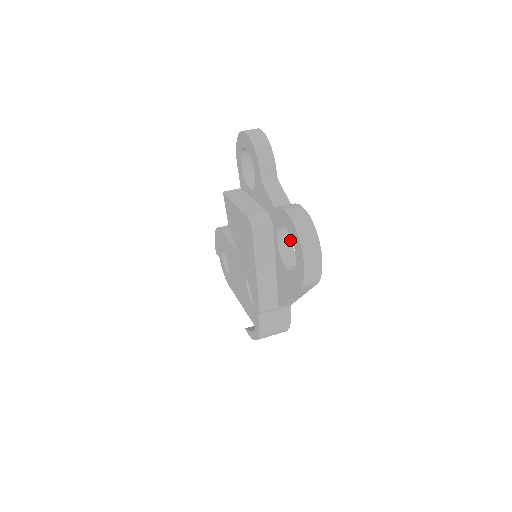
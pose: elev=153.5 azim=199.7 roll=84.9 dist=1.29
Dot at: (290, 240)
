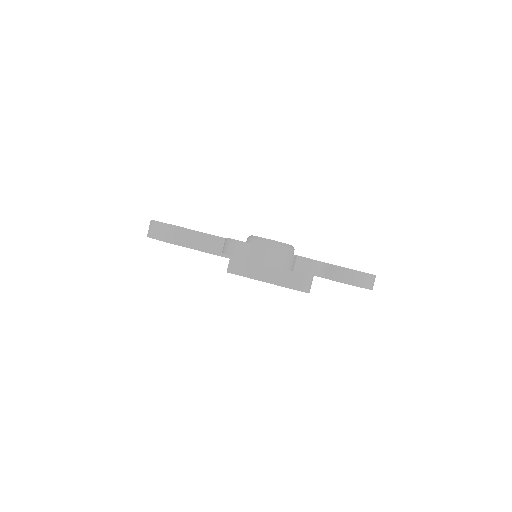
Dot at: occluded
